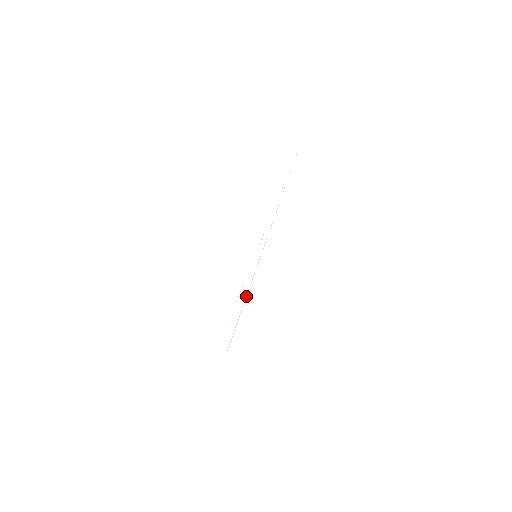
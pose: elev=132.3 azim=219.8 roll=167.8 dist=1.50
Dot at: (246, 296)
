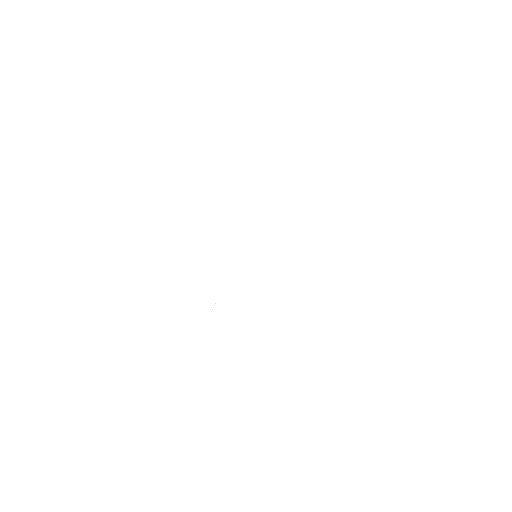
Dot at: occluded
